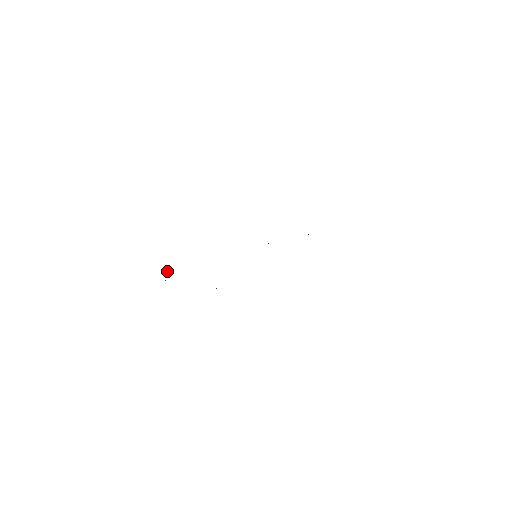
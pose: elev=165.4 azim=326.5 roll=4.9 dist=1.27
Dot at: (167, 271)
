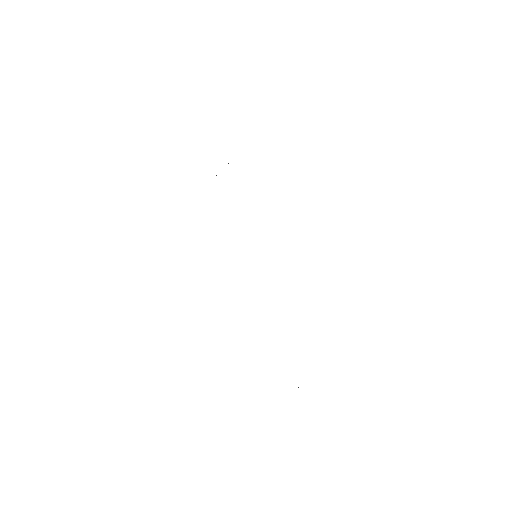
Dot at: occluded
